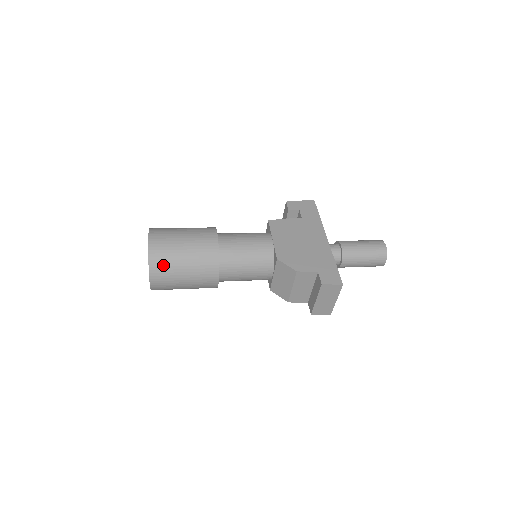
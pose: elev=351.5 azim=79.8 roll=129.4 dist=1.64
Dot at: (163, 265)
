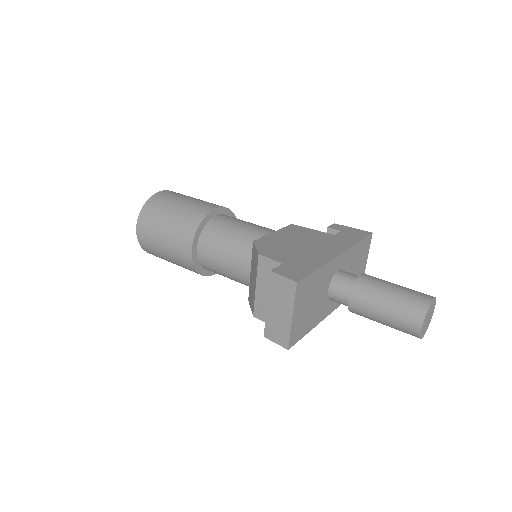
Dot at: (152, 213)
